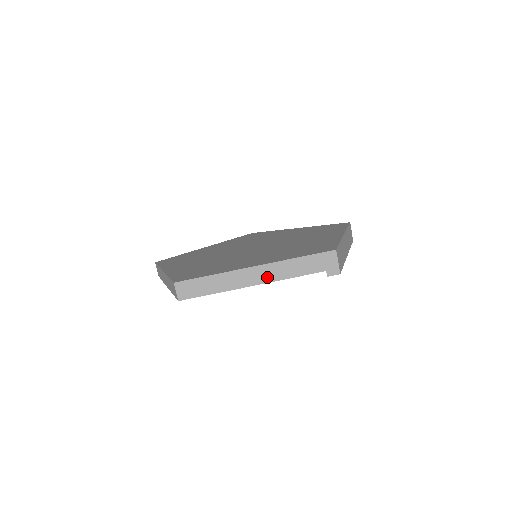
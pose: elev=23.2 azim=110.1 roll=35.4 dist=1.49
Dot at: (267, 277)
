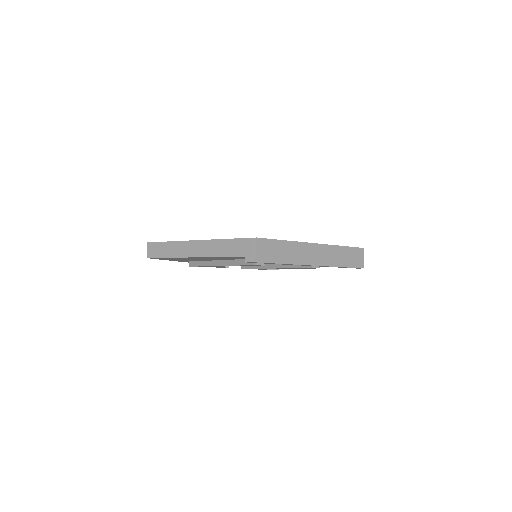
Dot at: (203, 252)
